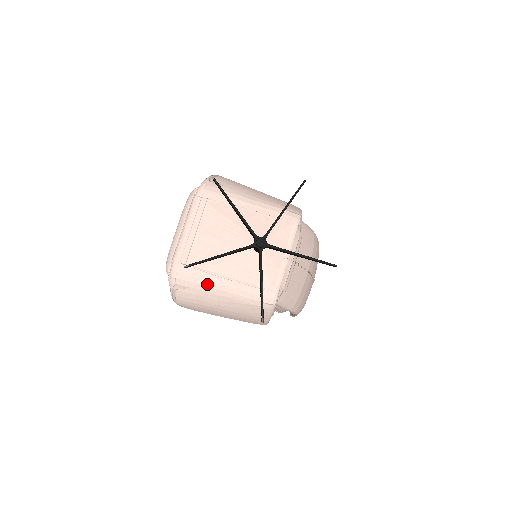
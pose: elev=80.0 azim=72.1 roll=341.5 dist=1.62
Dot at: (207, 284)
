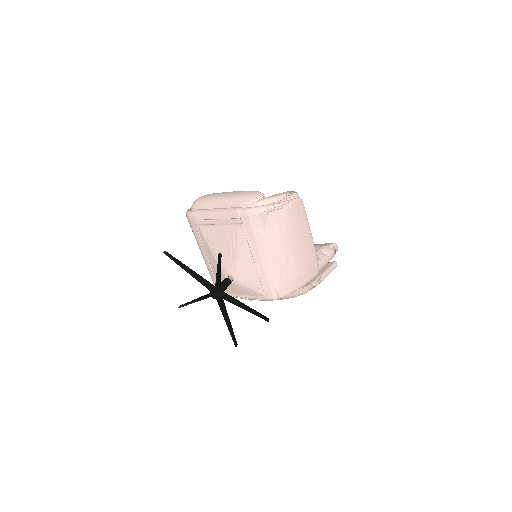
Dot at: (198, 243)
